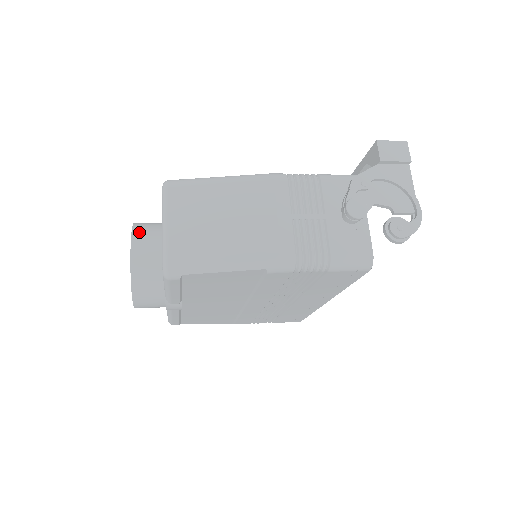
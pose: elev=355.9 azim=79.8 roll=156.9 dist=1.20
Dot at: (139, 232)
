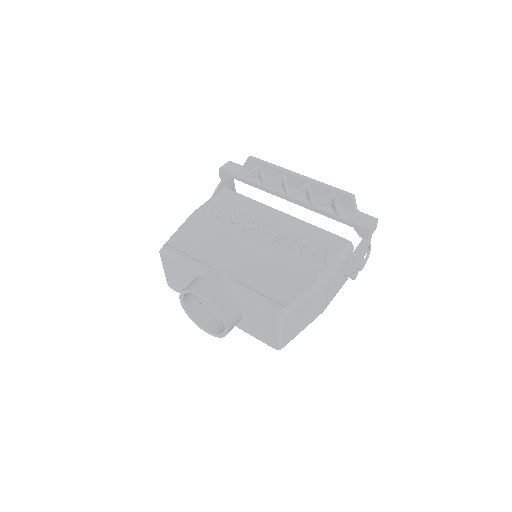
Dot at: (227, 314)
